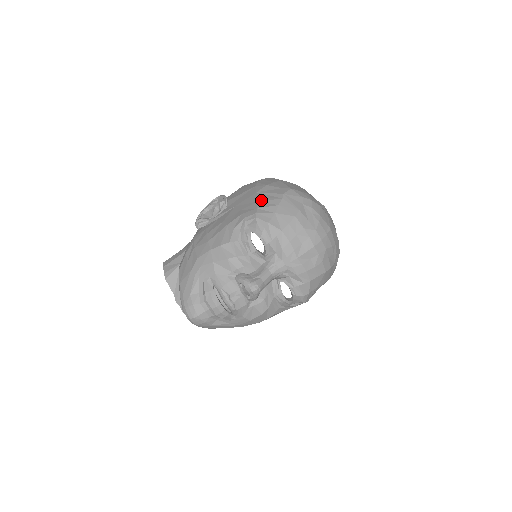
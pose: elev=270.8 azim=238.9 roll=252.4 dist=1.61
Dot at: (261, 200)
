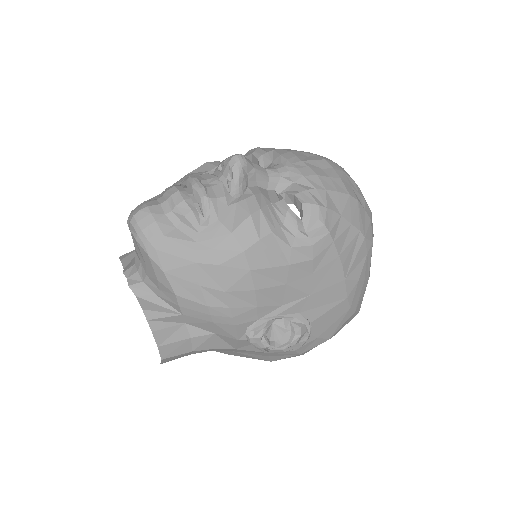
Dot at: occluded
